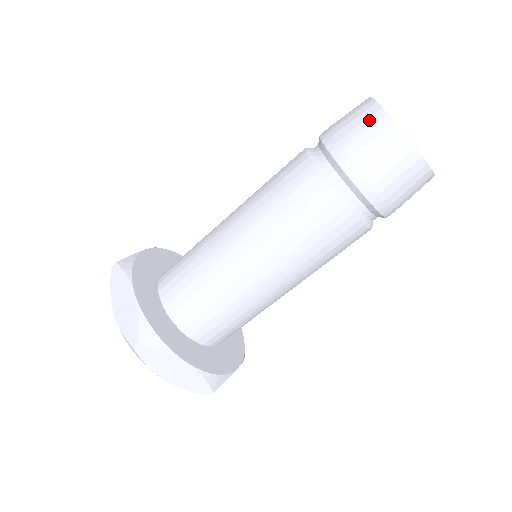
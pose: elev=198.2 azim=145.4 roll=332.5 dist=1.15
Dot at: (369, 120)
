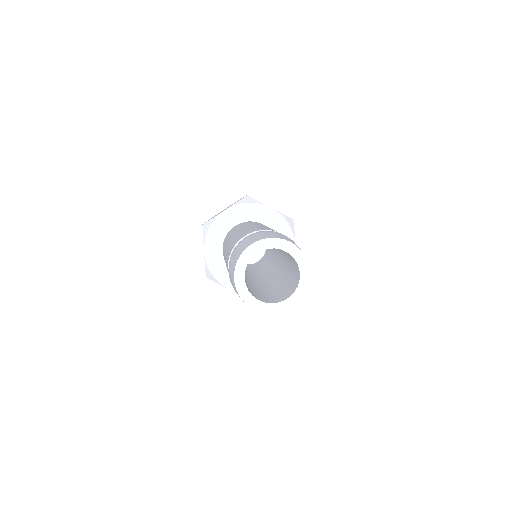
Dot at: (232, 275)
